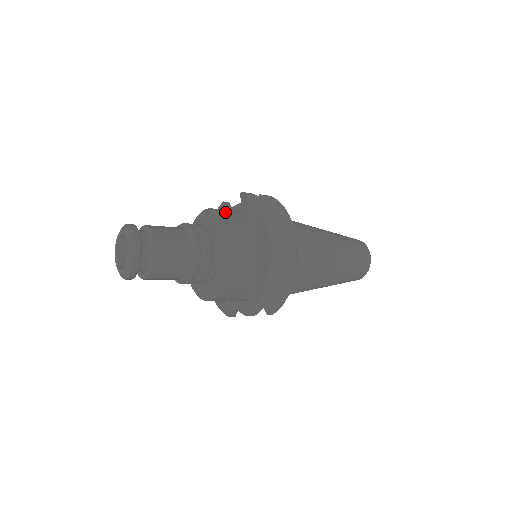
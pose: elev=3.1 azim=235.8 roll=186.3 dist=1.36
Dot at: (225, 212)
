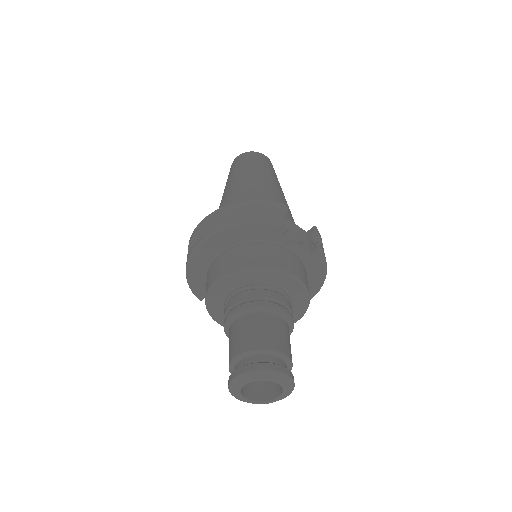
Dot at: occluded
